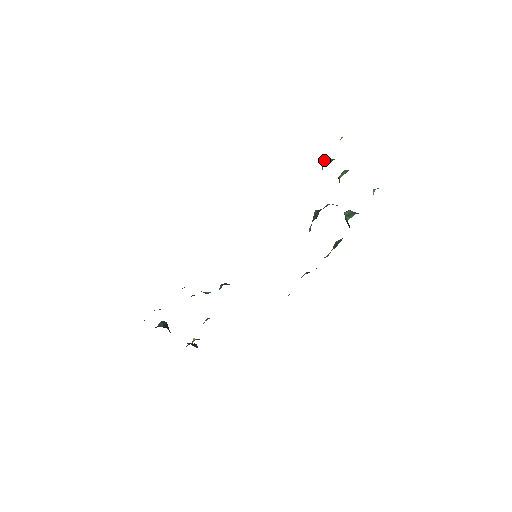
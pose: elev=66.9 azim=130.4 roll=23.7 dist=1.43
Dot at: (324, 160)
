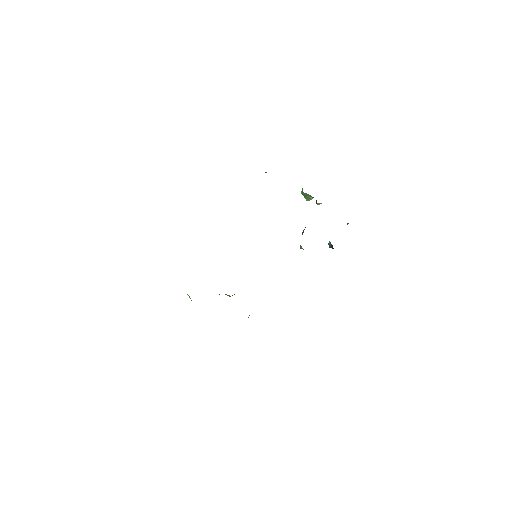
Dot at: occluded
